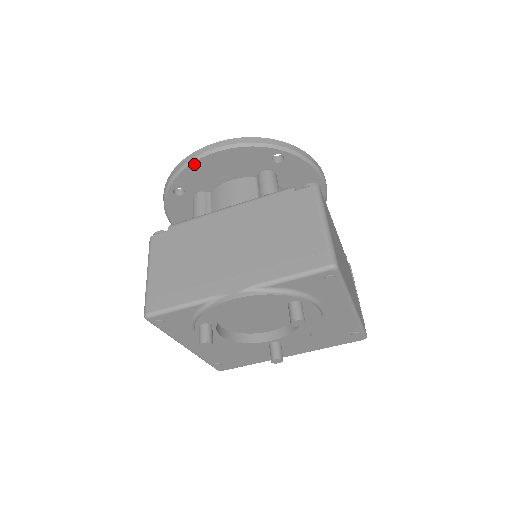
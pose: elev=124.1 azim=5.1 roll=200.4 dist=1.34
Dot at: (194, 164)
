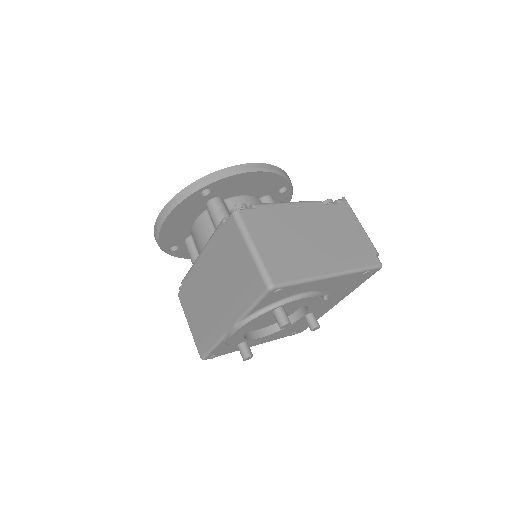
Dot at: (160, 236)
